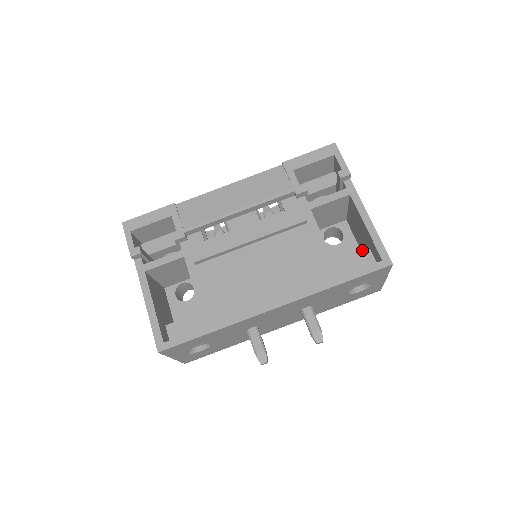
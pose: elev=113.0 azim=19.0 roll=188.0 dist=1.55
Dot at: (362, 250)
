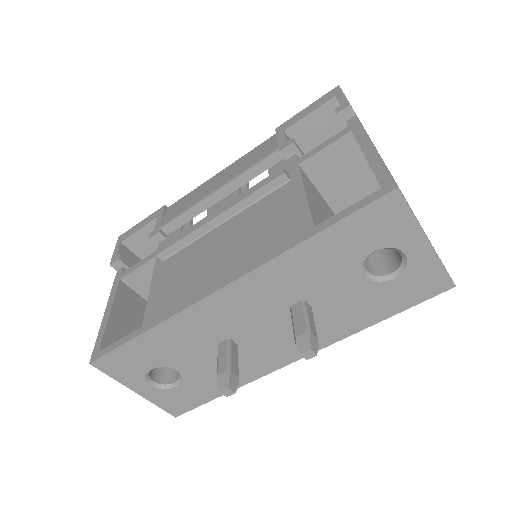
Dot at: occluded
